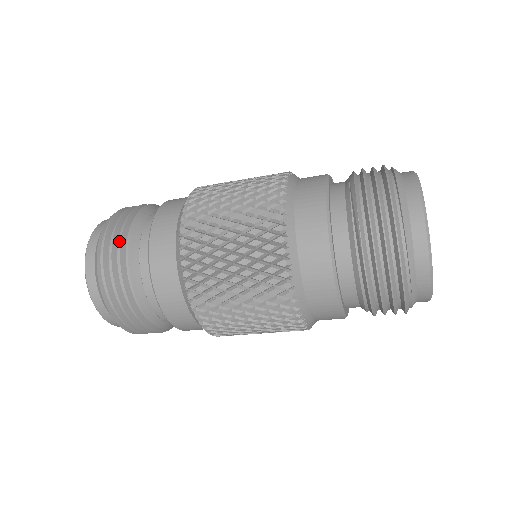
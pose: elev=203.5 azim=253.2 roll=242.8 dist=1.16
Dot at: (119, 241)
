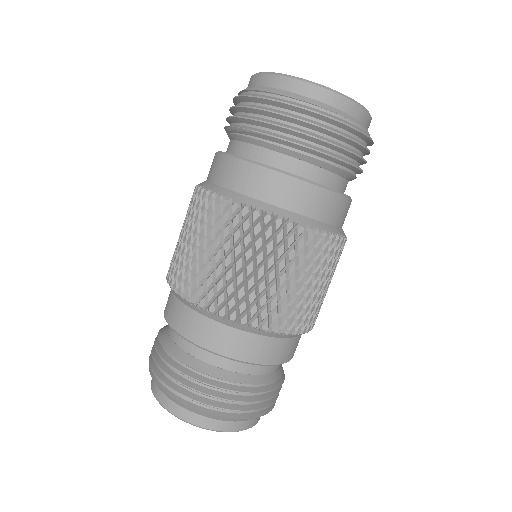
Dot at: (161, 358)
